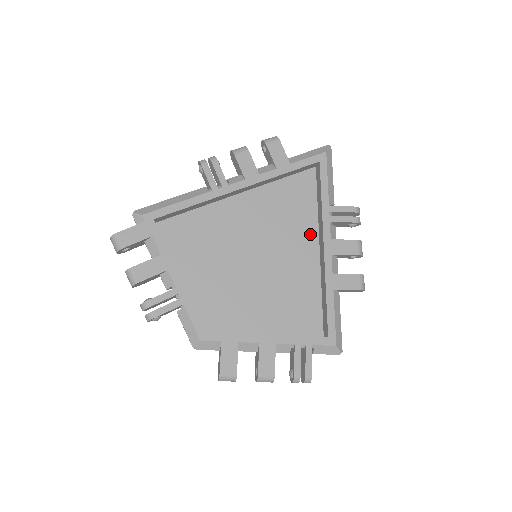
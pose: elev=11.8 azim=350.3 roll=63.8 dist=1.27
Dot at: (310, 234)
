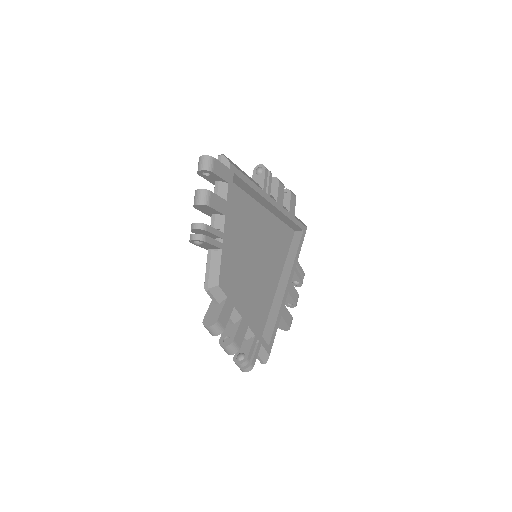
Dot at: (279, 269)
